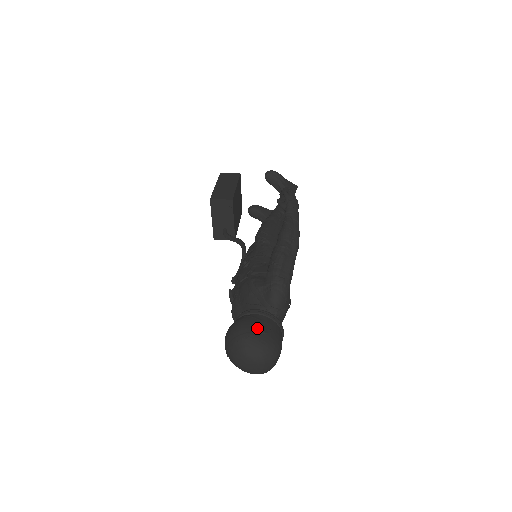
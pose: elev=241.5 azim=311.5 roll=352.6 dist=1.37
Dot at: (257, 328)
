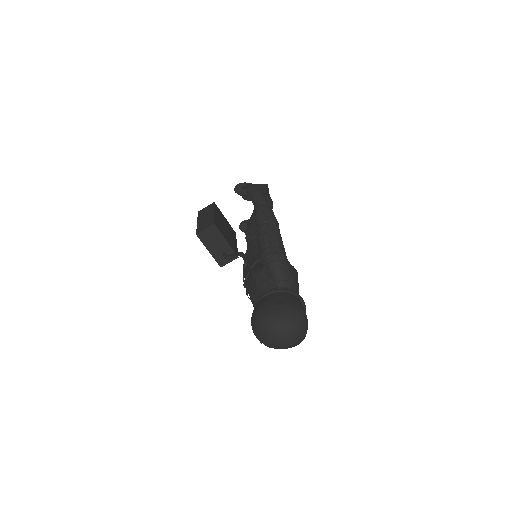
Dot at: (272, 304)
